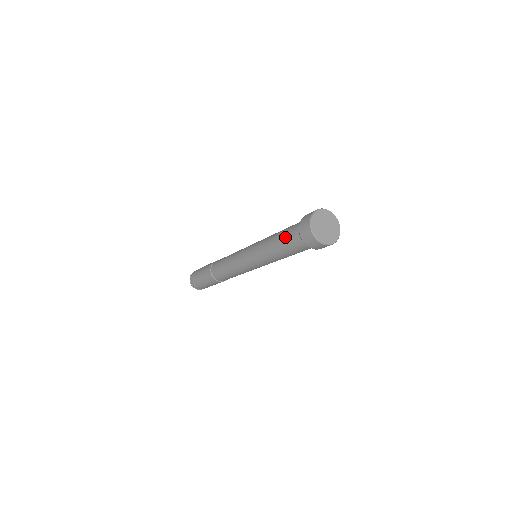
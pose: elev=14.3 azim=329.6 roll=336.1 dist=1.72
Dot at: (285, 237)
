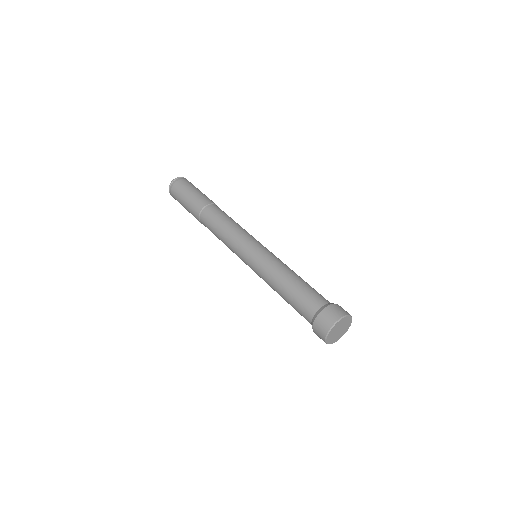
Dot at: occluded
